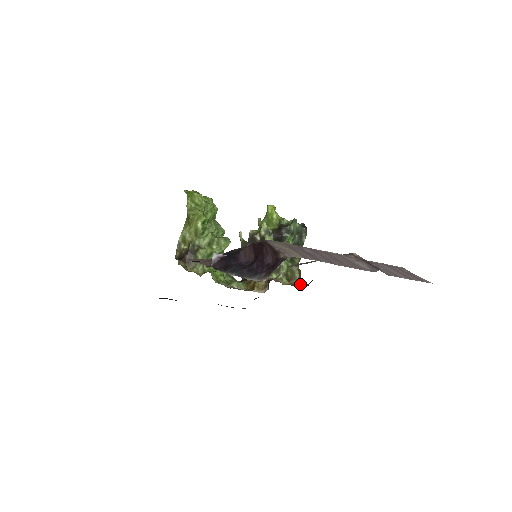
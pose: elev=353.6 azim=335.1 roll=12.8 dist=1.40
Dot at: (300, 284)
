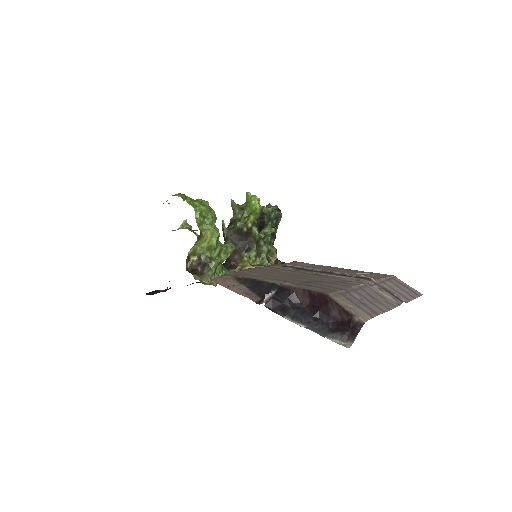
Dot at: occluded
